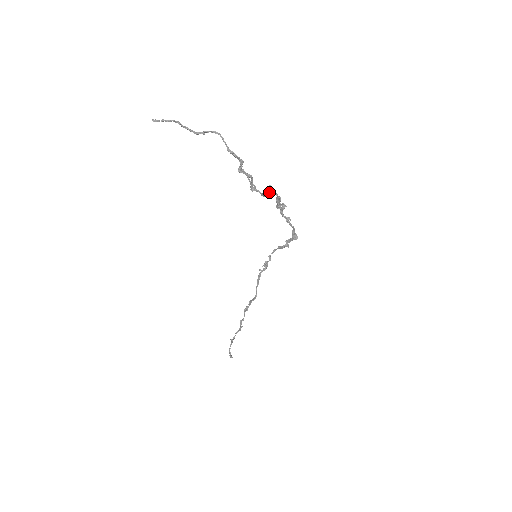
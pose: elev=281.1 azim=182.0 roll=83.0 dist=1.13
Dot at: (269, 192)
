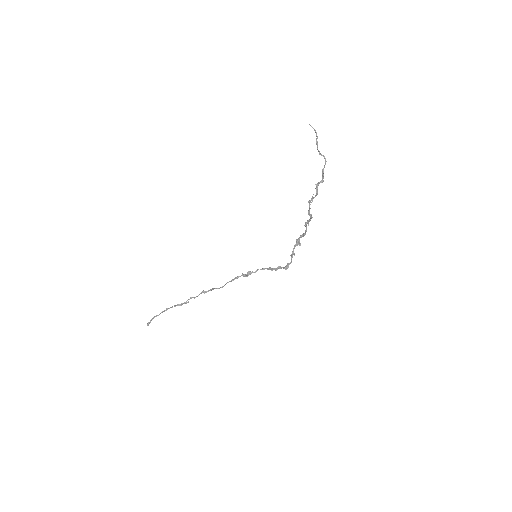
Dot at: (311, 217)
